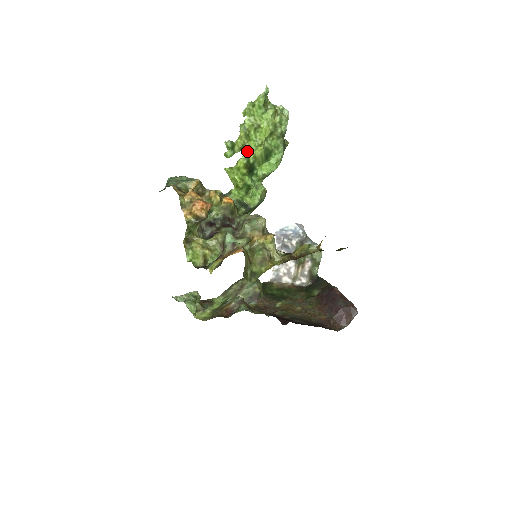
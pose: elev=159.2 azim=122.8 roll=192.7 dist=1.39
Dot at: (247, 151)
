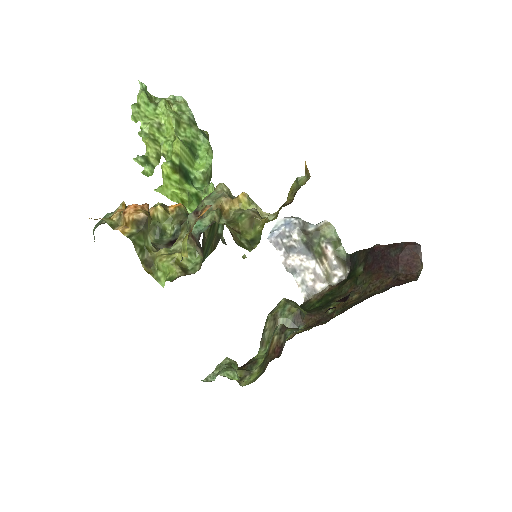
Dot at: (167, 158)
